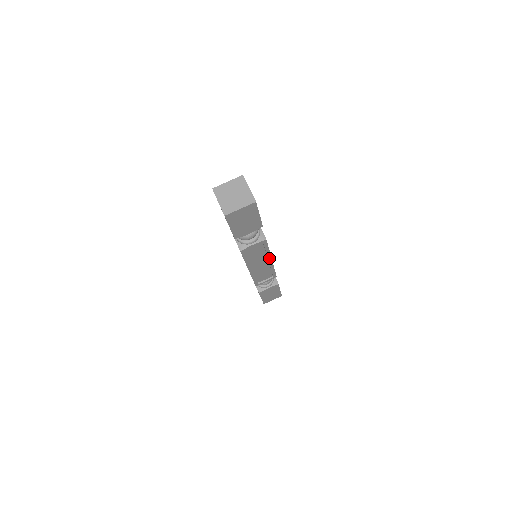
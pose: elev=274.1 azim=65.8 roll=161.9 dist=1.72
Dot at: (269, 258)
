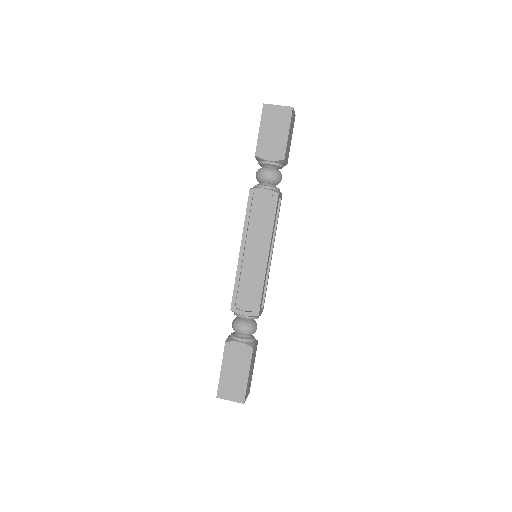
Dot at: (268, 246)
